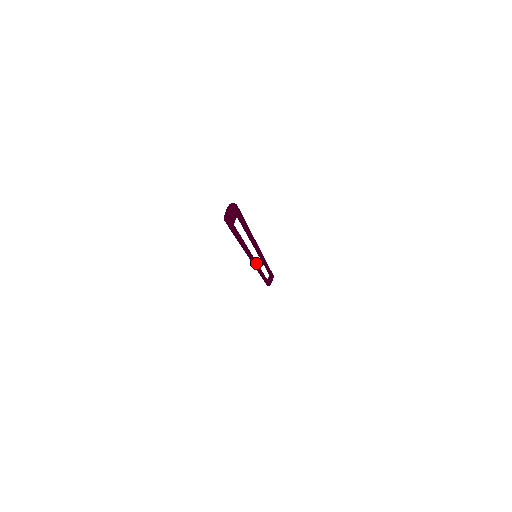
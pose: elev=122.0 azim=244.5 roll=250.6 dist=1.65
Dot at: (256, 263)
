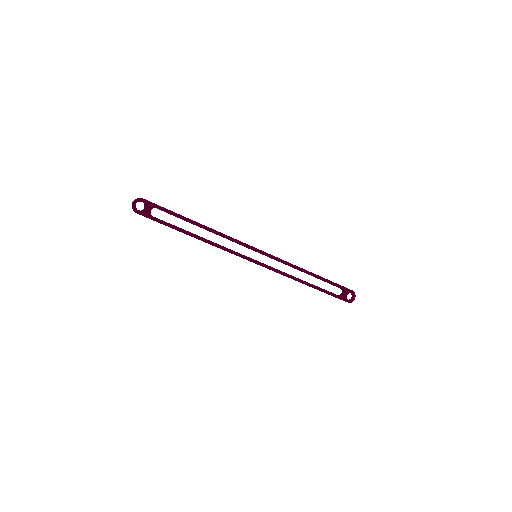
Dot at: (261, 264)
